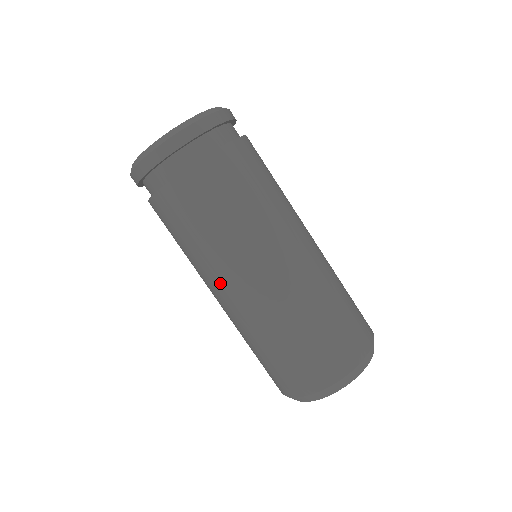
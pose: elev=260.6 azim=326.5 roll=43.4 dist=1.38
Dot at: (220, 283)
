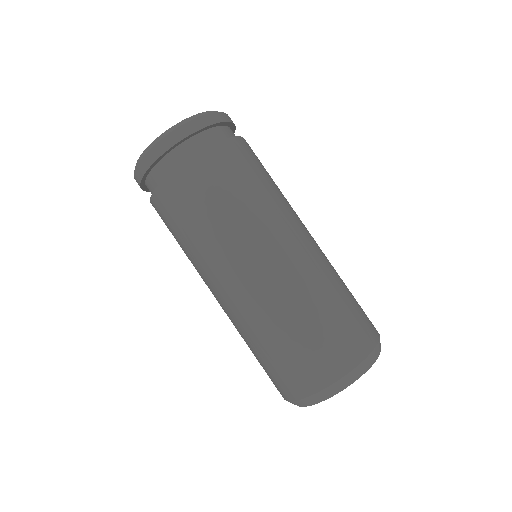
Dot at: occluded
